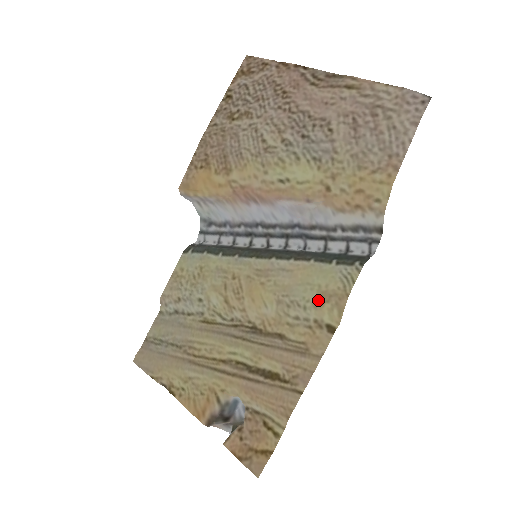
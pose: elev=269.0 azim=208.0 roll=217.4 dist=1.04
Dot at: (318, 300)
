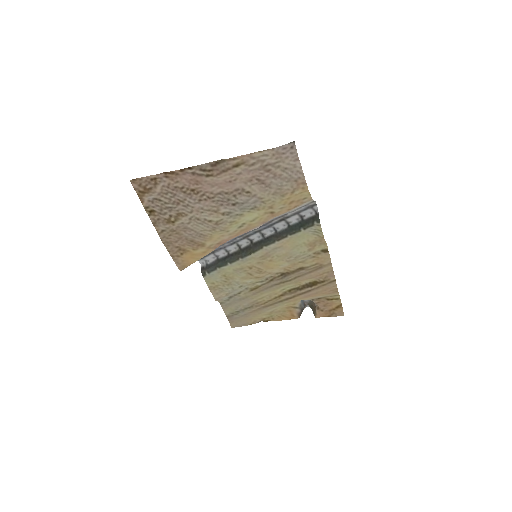
Dot at: (309, 249)
